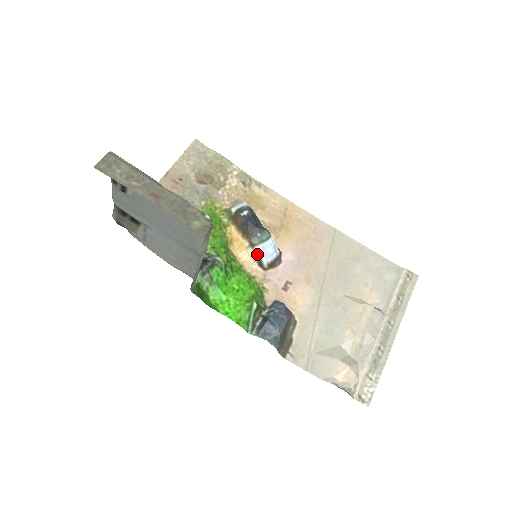
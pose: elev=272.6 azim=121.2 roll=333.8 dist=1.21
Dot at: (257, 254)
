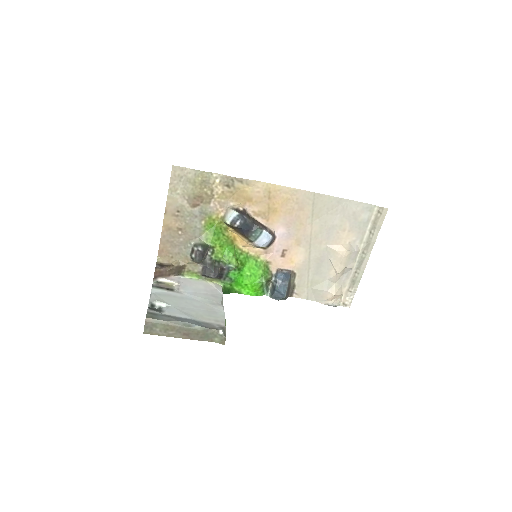
Dot at: (256, 246)
